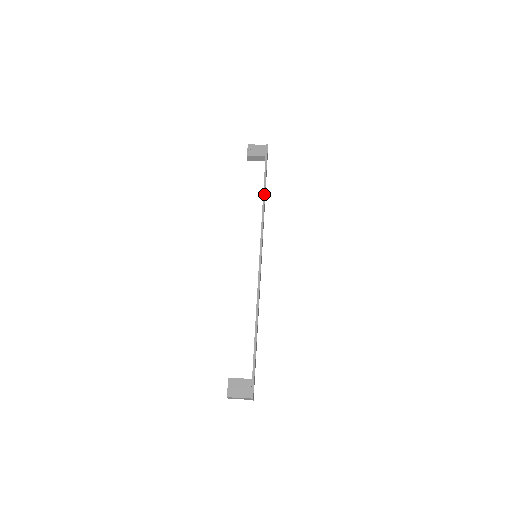
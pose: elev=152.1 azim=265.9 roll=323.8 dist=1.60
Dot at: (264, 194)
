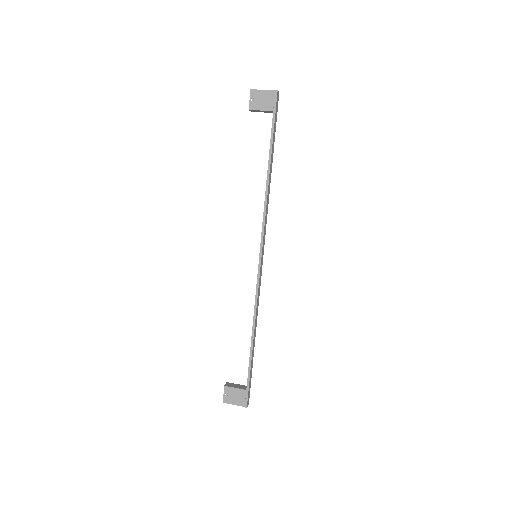
Dot at: (268, 173)
